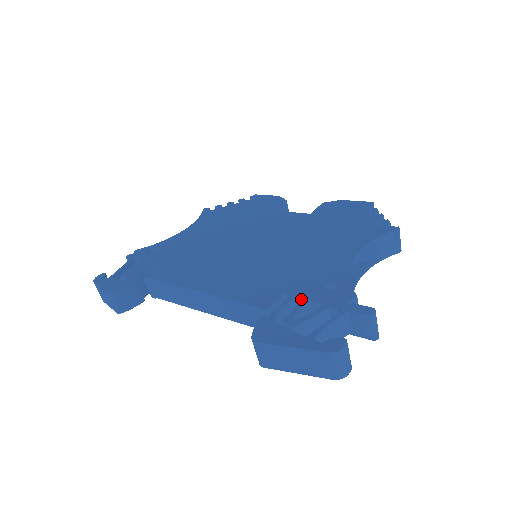
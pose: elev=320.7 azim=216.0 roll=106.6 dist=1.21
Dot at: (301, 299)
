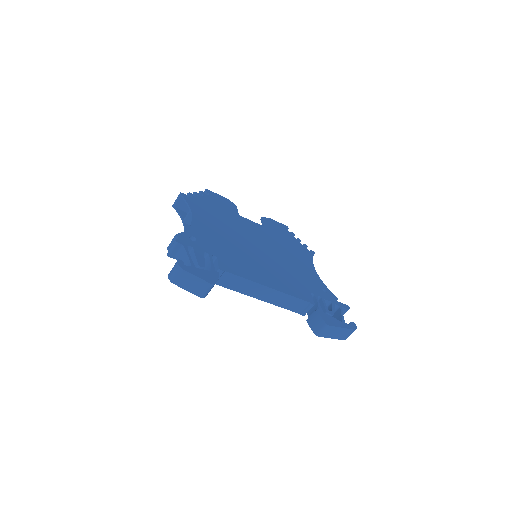
Dot at: (318, 297)
